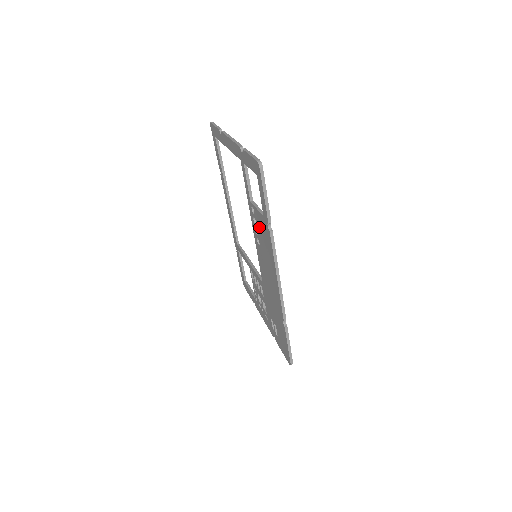
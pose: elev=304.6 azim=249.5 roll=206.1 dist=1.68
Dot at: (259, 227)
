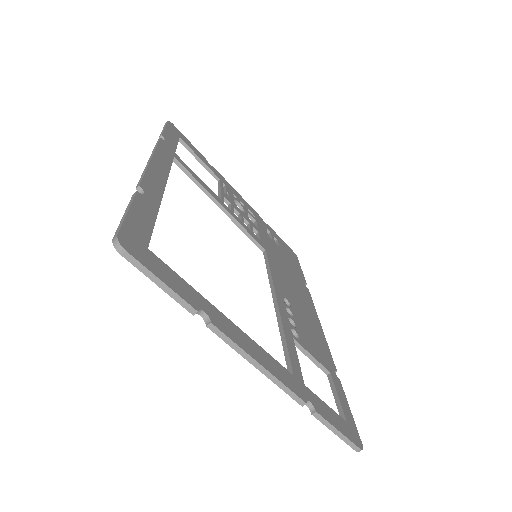
Dot at: occluded
